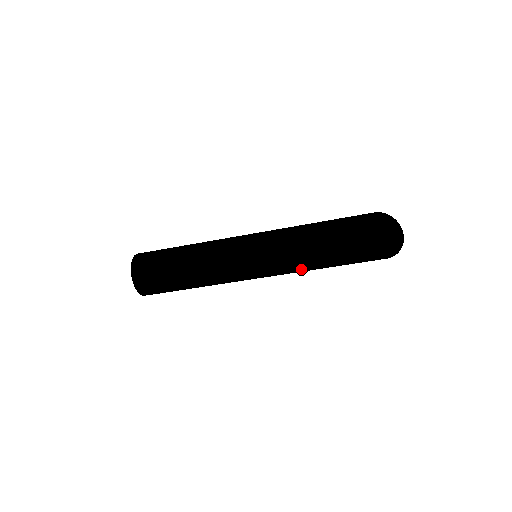
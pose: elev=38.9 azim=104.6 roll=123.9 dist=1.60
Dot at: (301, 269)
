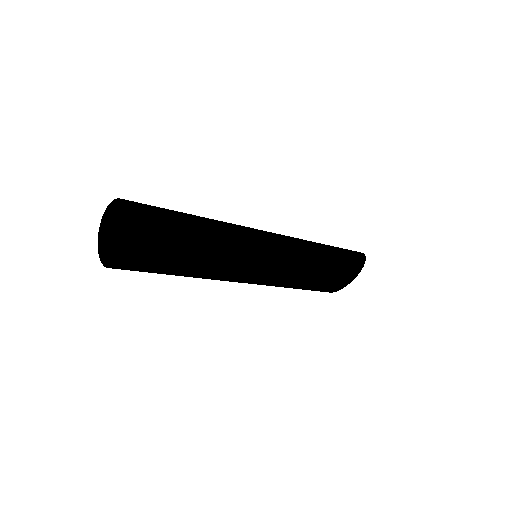
Dot at: occluded
